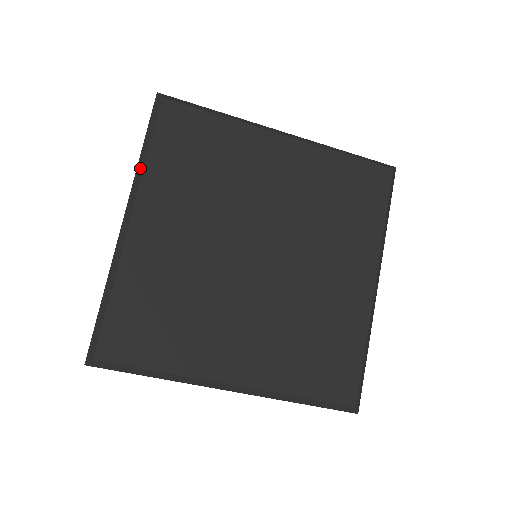
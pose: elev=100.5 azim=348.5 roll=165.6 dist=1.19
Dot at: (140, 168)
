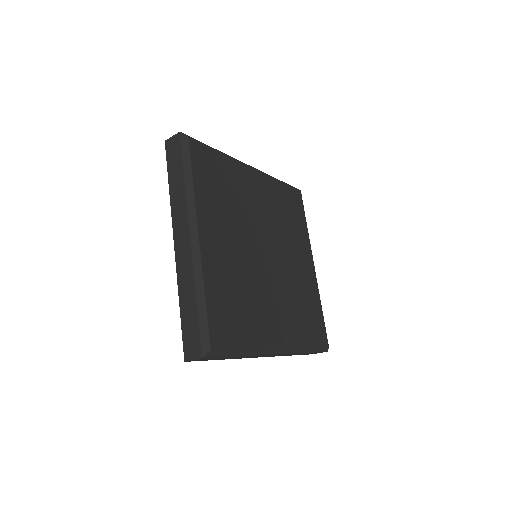
Dot at: (190, 193)
